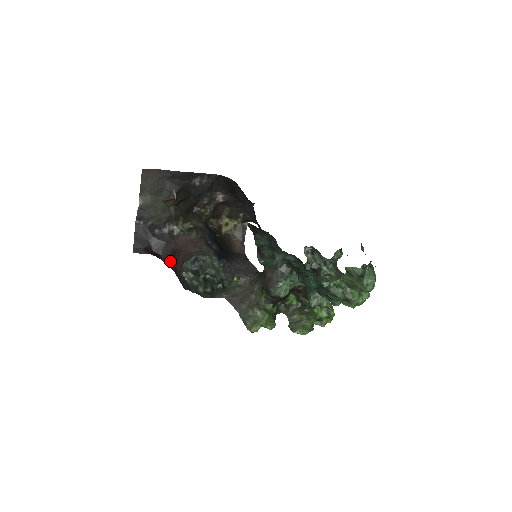
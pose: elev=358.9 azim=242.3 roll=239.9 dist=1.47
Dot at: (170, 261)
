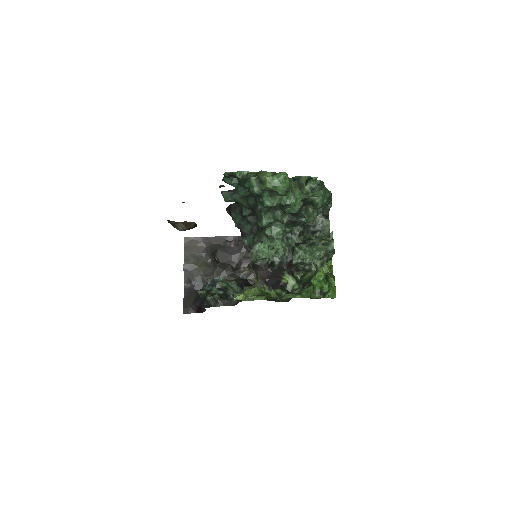
Dot at: occluded
